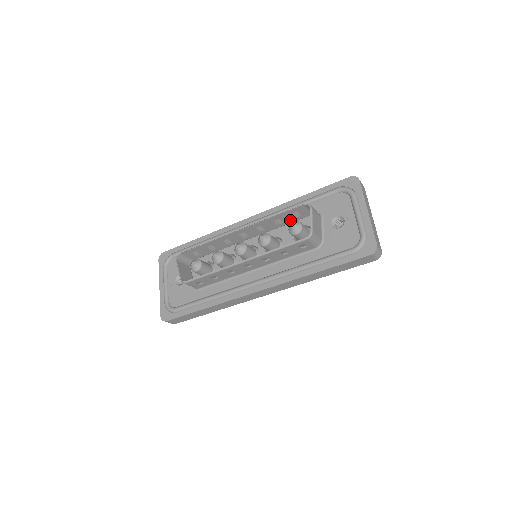
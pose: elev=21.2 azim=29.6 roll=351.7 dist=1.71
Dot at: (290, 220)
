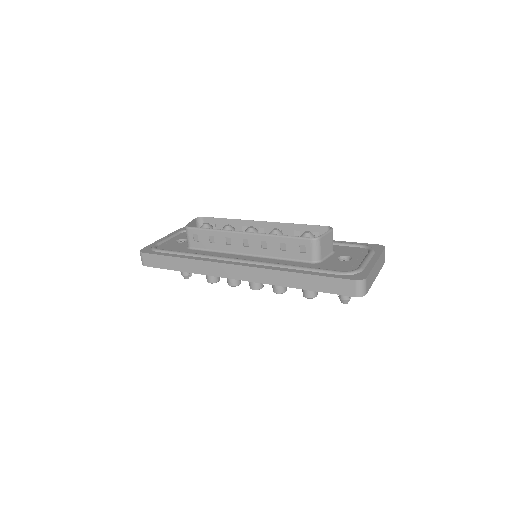
Dot at: occluded
